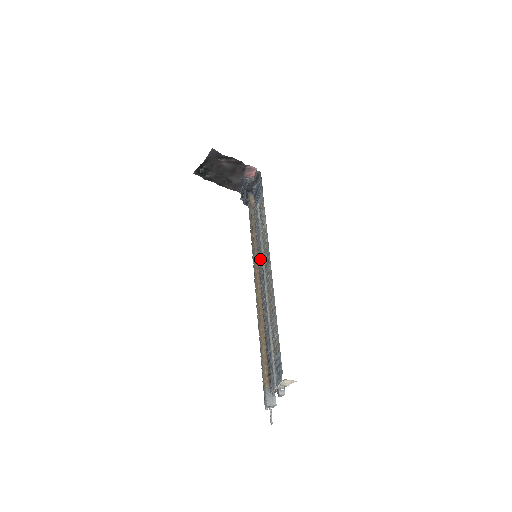
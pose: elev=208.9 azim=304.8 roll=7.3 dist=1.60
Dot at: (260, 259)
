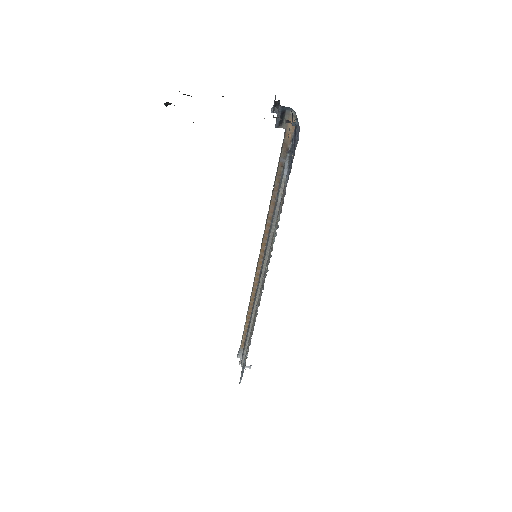
Dot at: occluded
